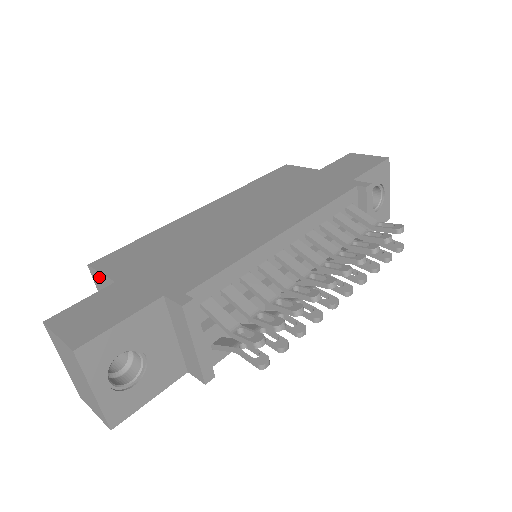
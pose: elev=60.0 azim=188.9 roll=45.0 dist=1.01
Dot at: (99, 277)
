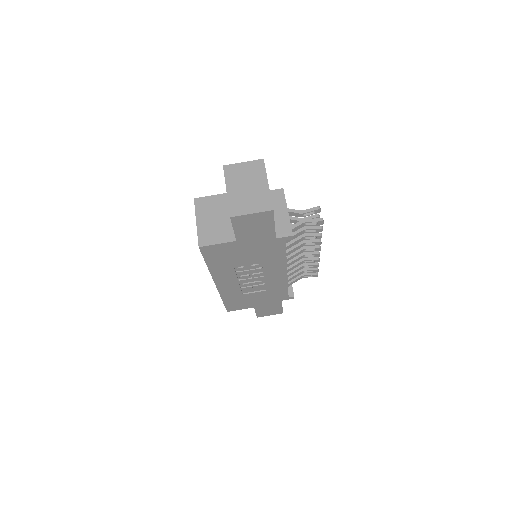
Dot at: (207, 200)
